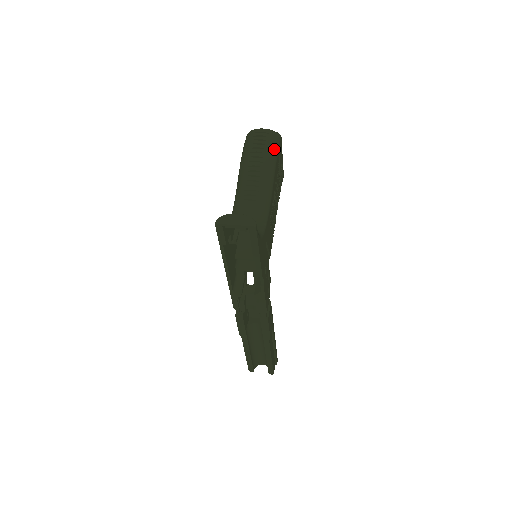
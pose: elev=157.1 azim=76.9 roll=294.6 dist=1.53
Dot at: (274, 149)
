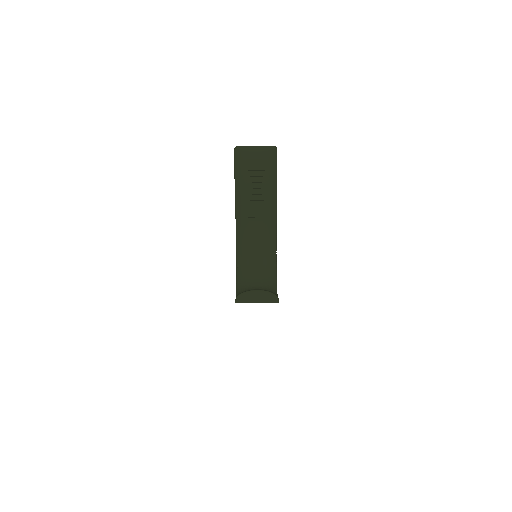
Dot at: (274, 176)
